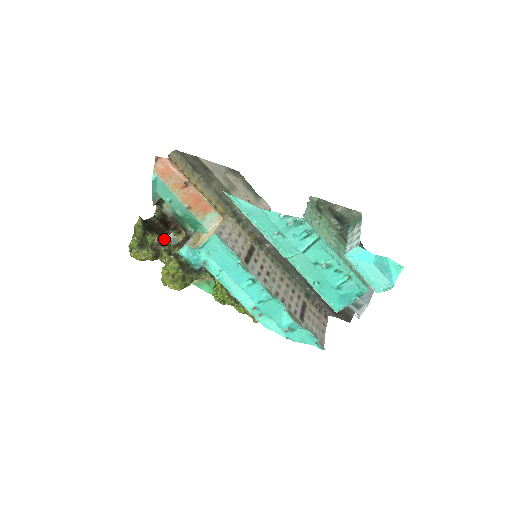
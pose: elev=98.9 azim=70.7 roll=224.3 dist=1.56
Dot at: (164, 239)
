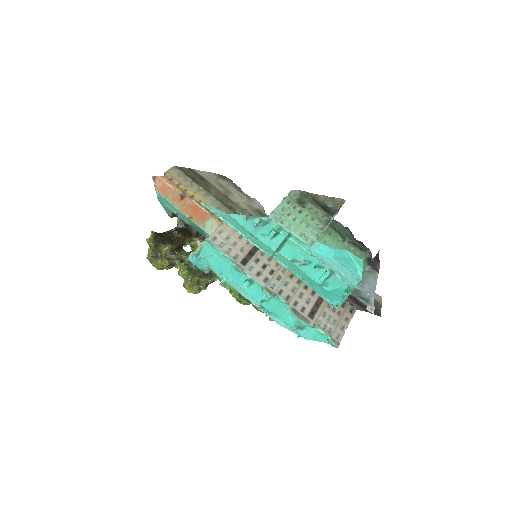
Dot at: (197, 245)
